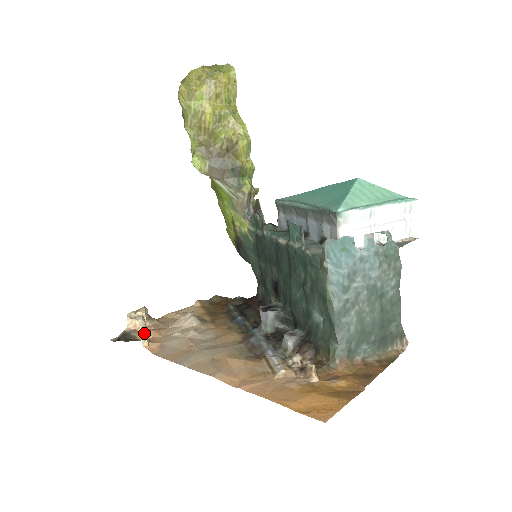
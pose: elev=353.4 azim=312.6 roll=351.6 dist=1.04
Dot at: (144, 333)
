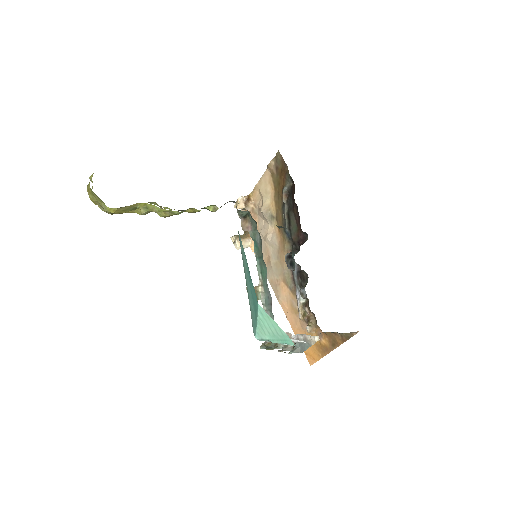
Dot at: (244, 246)
